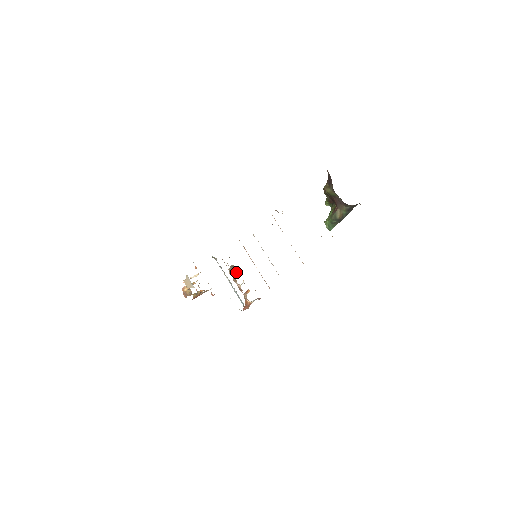
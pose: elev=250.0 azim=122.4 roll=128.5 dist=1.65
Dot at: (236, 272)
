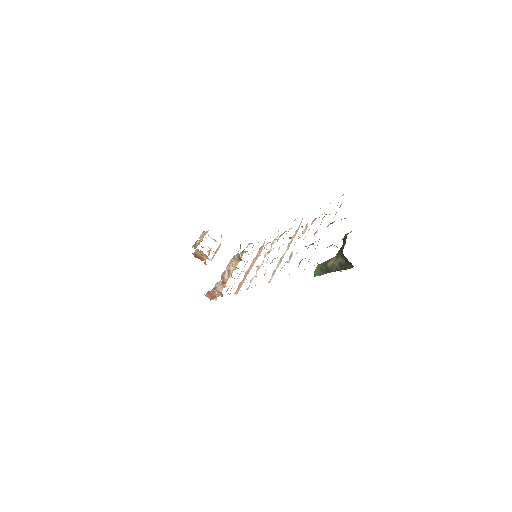
Dot at: occluded
